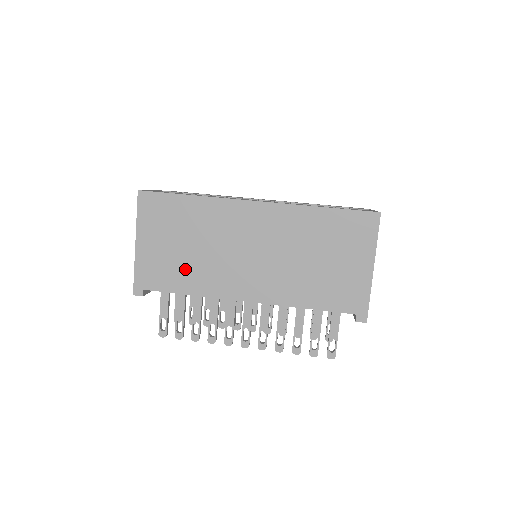
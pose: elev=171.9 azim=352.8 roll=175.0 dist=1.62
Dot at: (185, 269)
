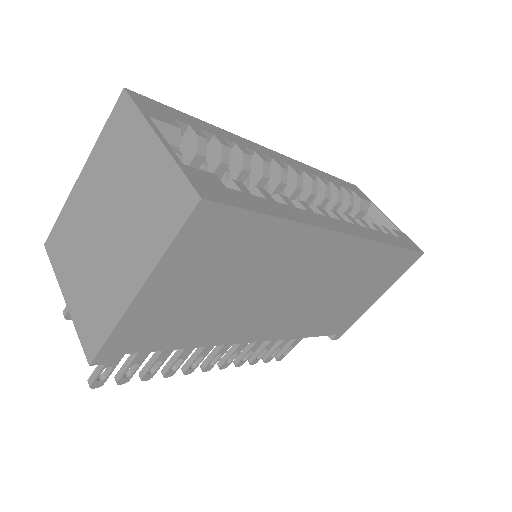
Dot at: (204, 319)
